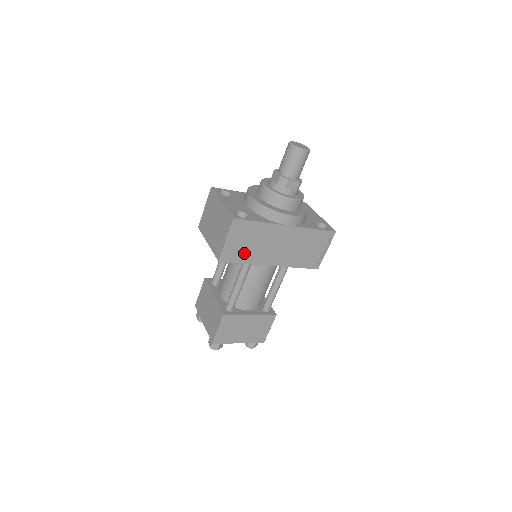
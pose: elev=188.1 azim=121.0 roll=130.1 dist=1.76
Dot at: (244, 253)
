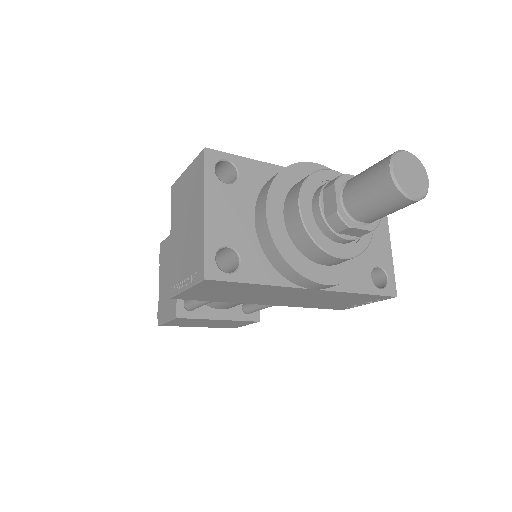
Dot at: (218, 296)
